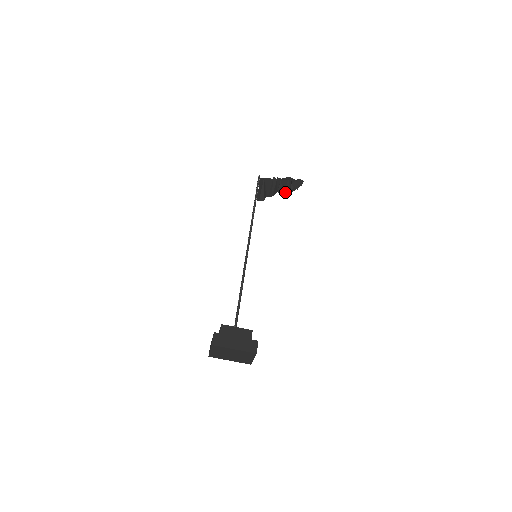
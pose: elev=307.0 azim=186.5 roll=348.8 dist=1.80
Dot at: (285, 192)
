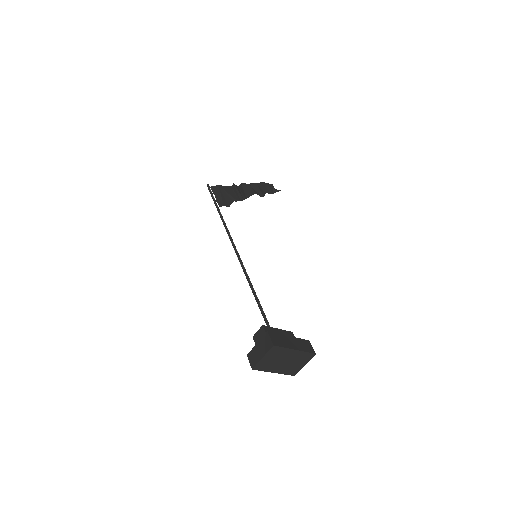
Dot at: occluded
